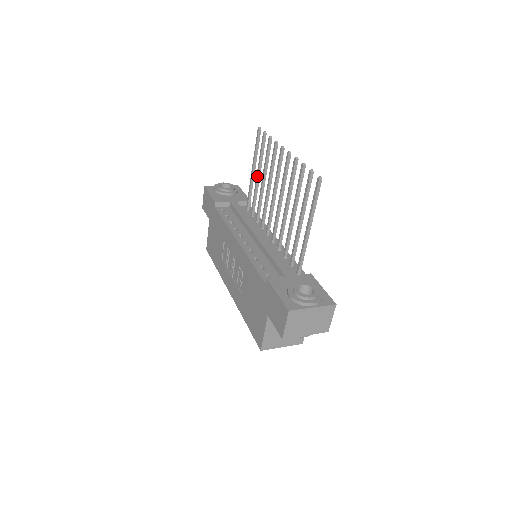
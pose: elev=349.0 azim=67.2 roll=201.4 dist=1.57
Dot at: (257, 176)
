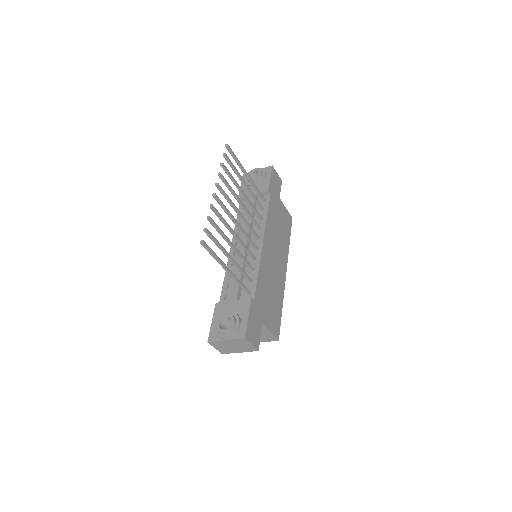
Dot at: occluded
